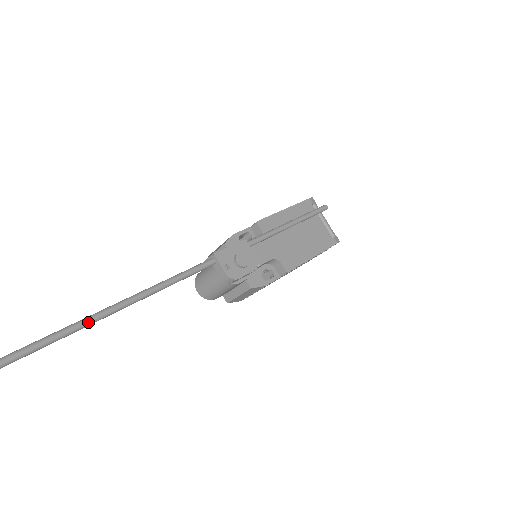
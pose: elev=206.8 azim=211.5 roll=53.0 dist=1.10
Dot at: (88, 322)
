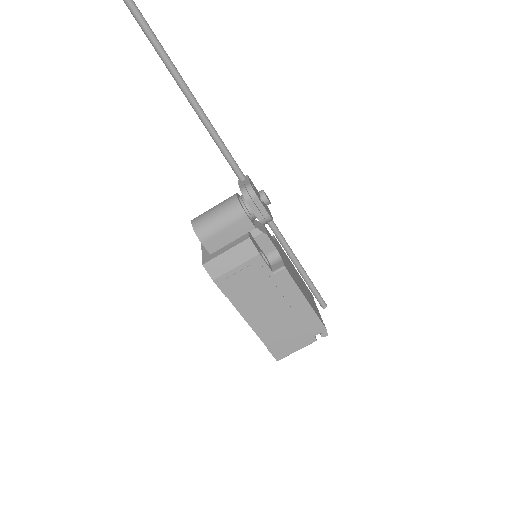
Dot at: (162, 47)
